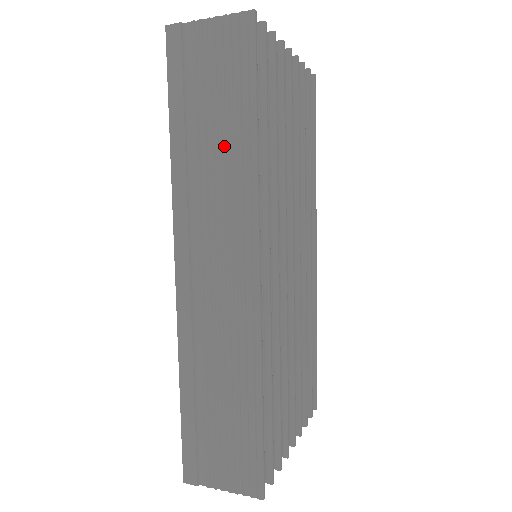
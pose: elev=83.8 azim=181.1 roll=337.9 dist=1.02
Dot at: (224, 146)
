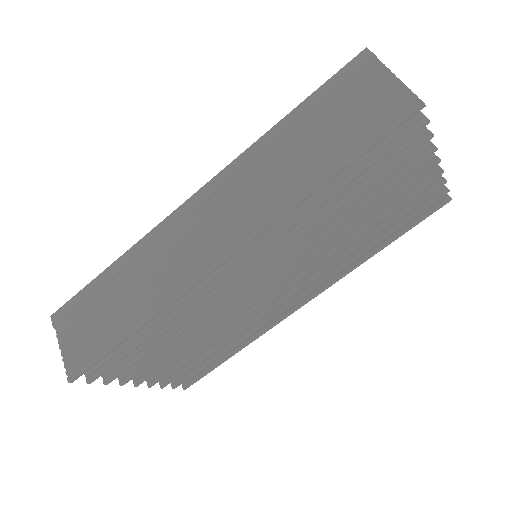
Dot at: (301, 164)
